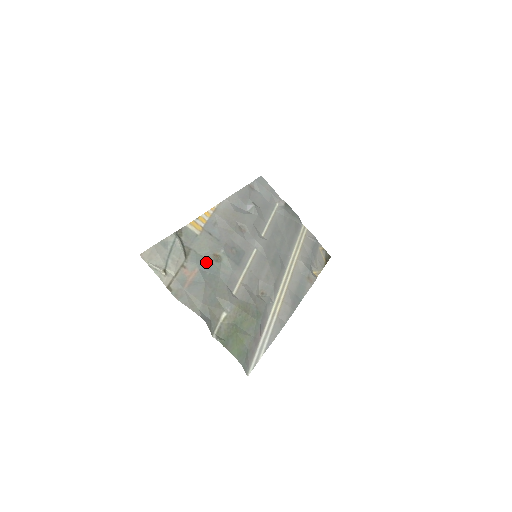
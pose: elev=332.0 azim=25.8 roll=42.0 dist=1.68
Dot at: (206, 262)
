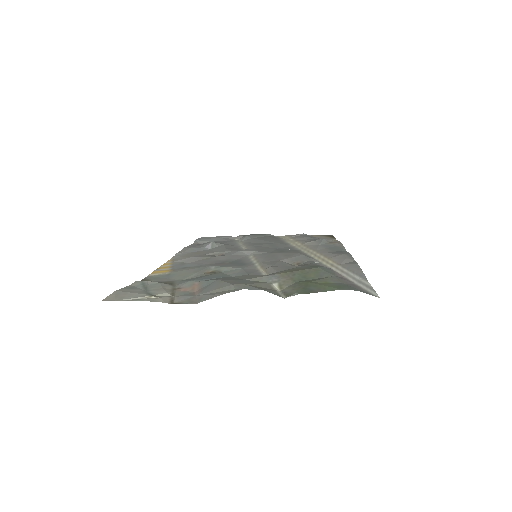
Dot at: (202, 277)
